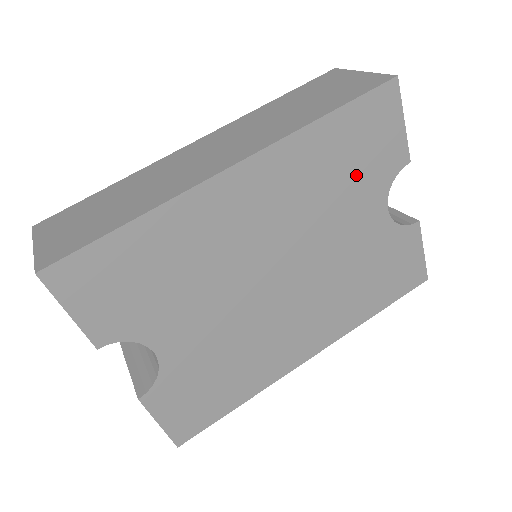
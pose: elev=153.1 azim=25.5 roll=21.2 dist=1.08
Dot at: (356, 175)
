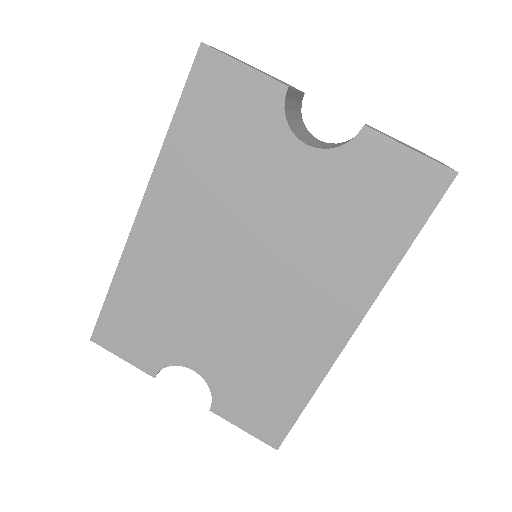
Dot at: (239, 144)
